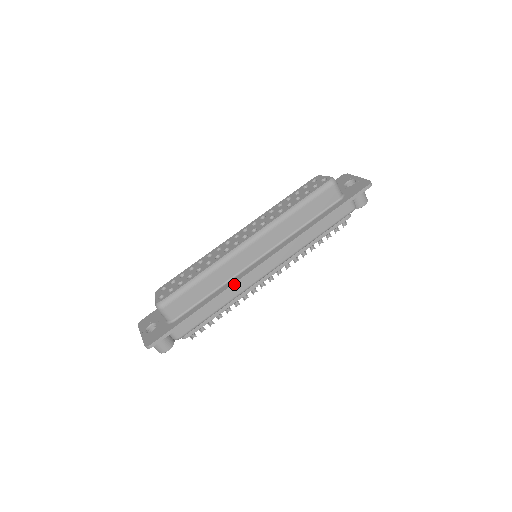
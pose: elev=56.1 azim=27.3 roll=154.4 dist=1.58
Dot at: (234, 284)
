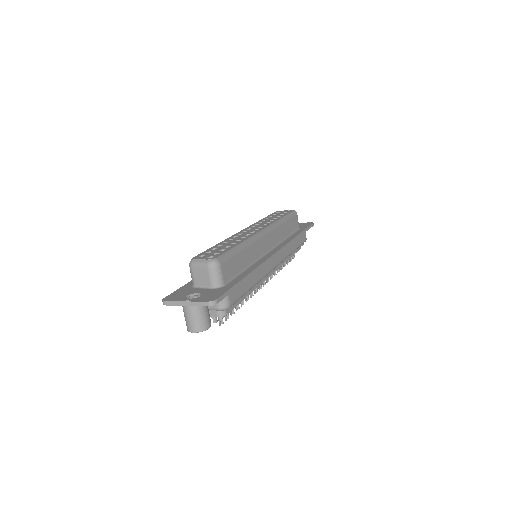
Dot at: (264, 262)
